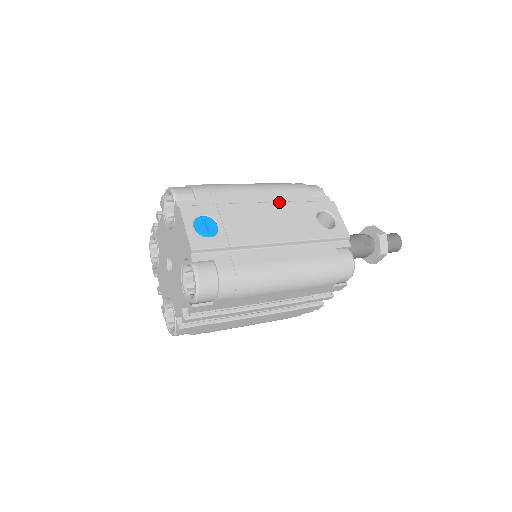
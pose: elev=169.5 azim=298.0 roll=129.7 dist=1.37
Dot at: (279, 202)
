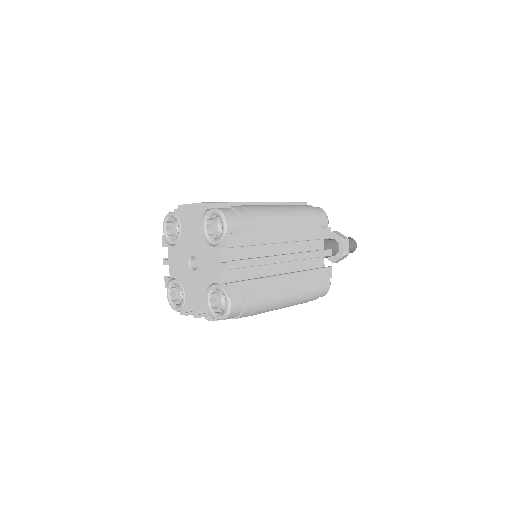
Dot at: occluded
